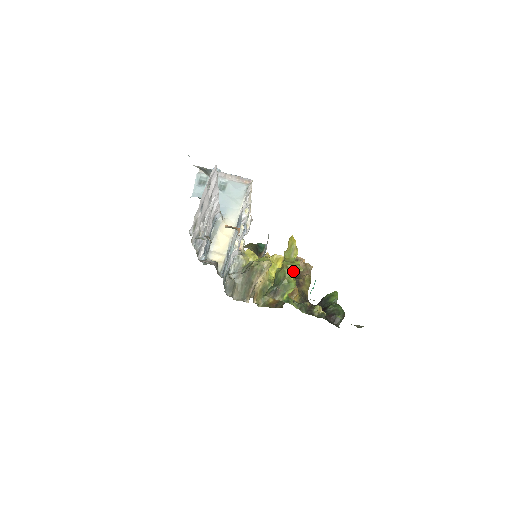
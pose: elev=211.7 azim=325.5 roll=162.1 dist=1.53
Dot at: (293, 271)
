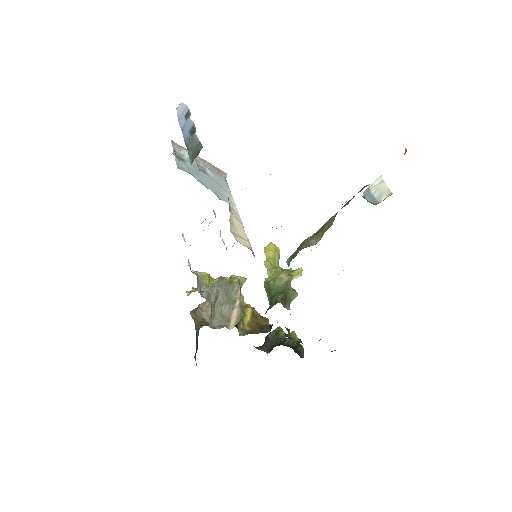
Dot at: (292, 277)
